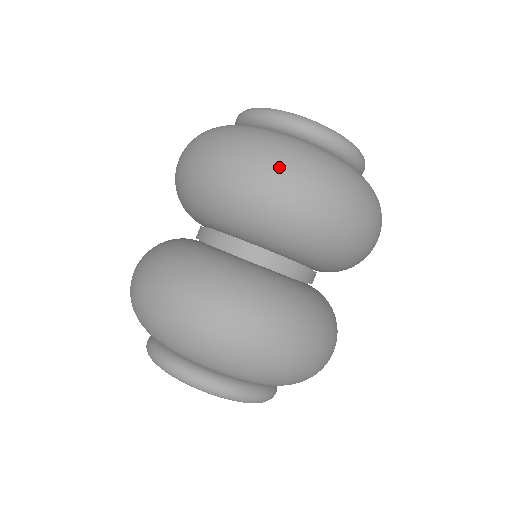
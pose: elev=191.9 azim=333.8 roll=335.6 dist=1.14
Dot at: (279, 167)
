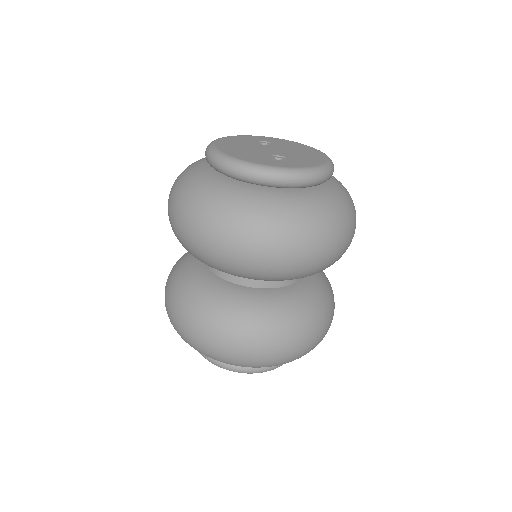
Dot at: (182, 214)
